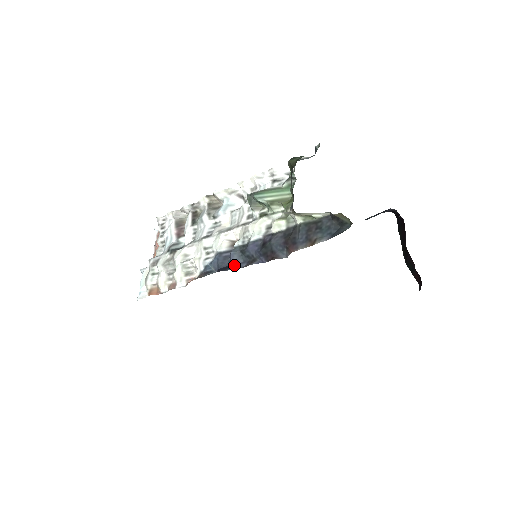
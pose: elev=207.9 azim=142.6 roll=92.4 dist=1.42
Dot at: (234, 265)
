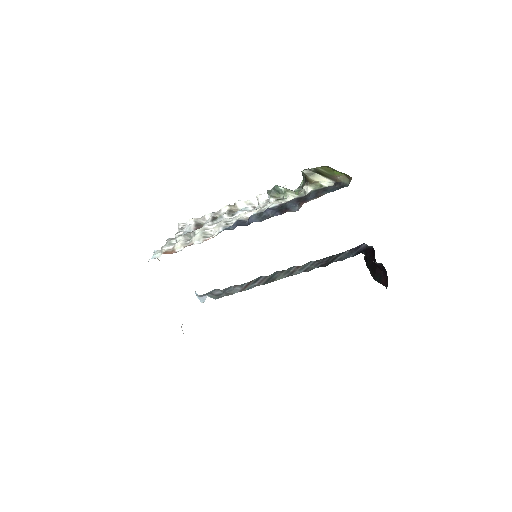
Dot at: (252, 222)
